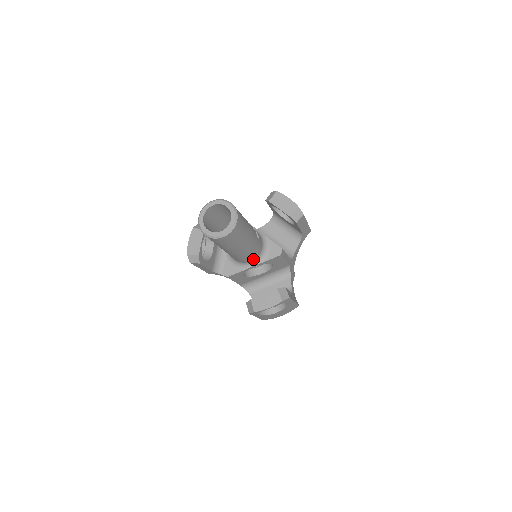
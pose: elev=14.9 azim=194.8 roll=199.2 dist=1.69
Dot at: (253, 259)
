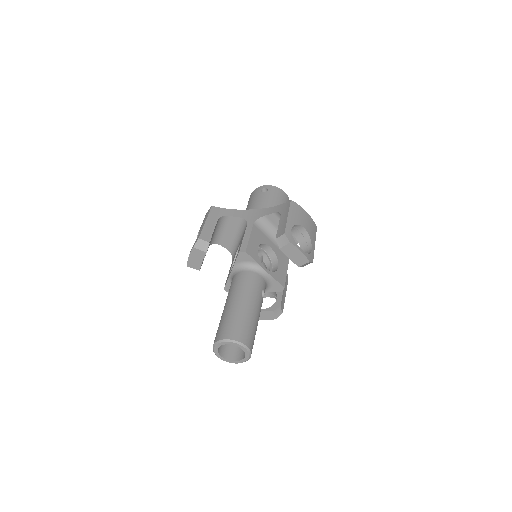
Dot at: occluded
